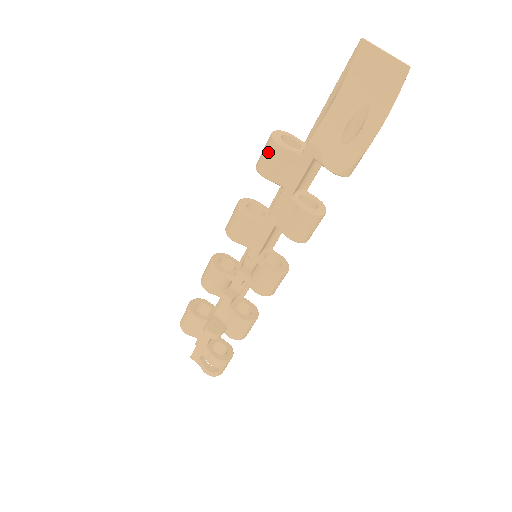
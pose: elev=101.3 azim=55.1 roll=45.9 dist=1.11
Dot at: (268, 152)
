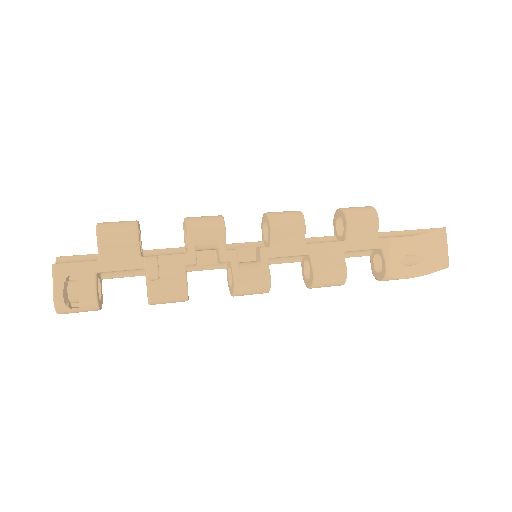
Dot at: (366, 213)
